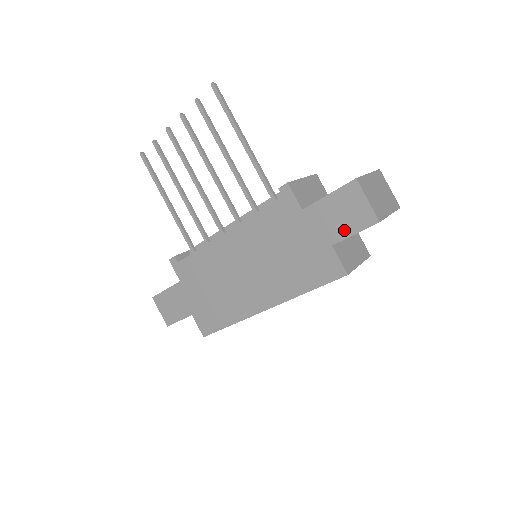
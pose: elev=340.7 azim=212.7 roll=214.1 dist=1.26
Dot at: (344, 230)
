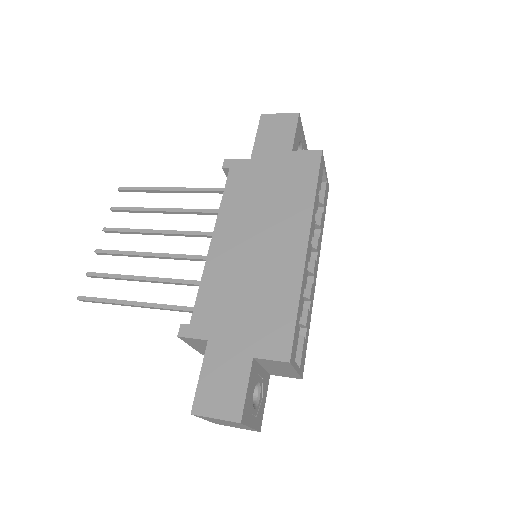
Dot at: (287, 137)
